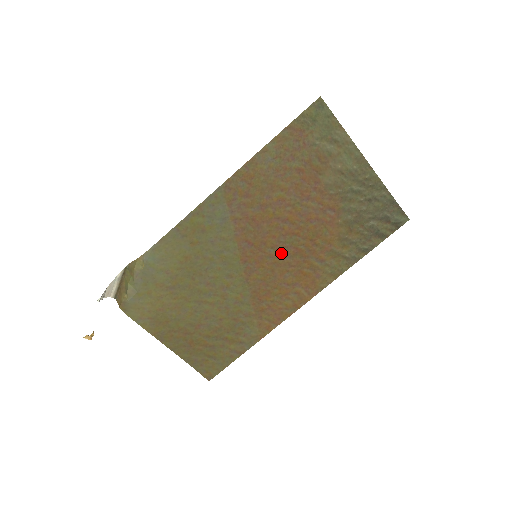
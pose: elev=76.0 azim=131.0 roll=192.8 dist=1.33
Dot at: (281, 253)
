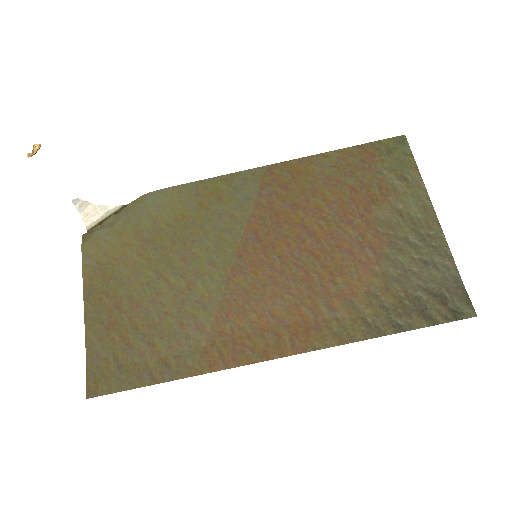
Dot at: (286, 269)
